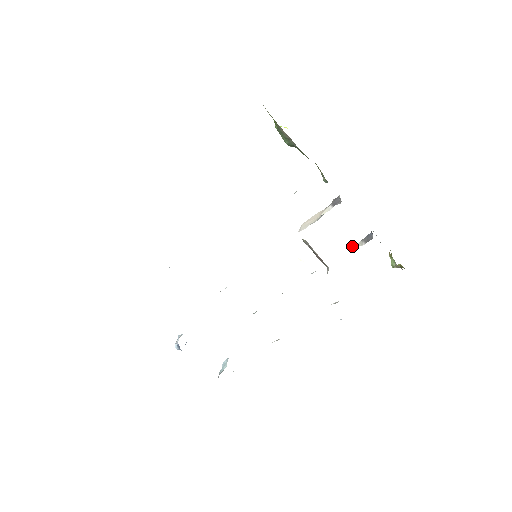
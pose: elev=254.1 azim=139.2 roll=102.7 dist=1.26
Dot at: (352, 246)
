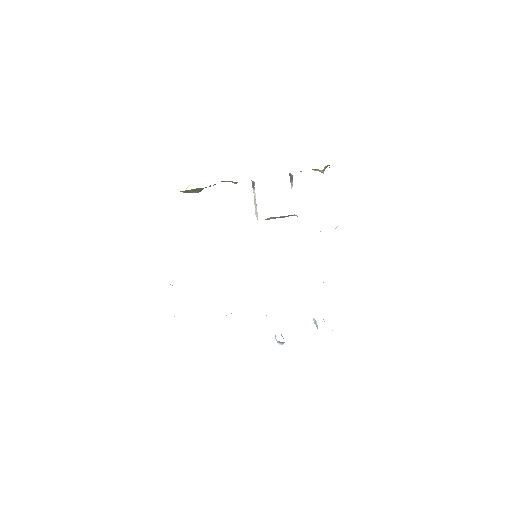
Dot at: occluded
